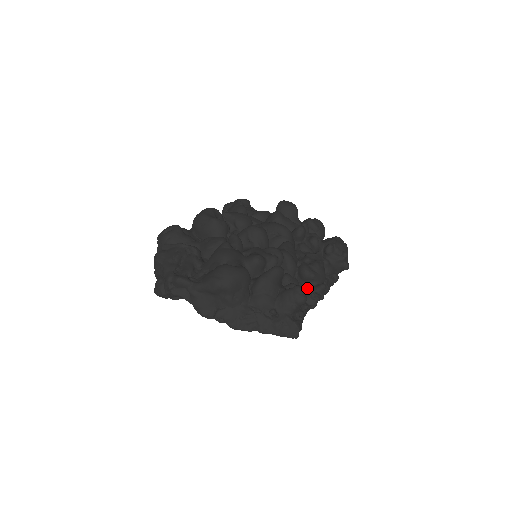
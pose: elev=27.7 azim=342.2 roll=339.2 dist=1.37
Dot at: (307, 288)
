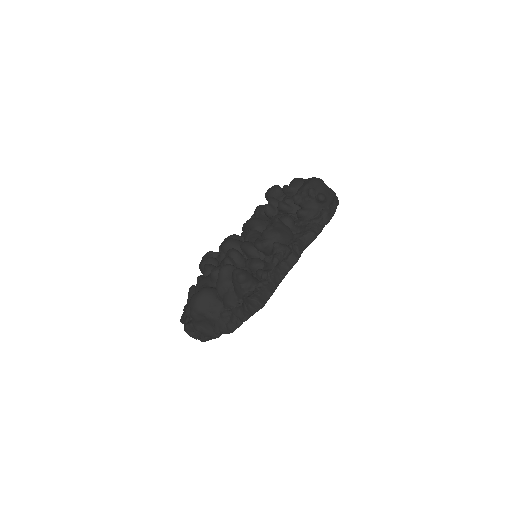
Dot at: occluded
